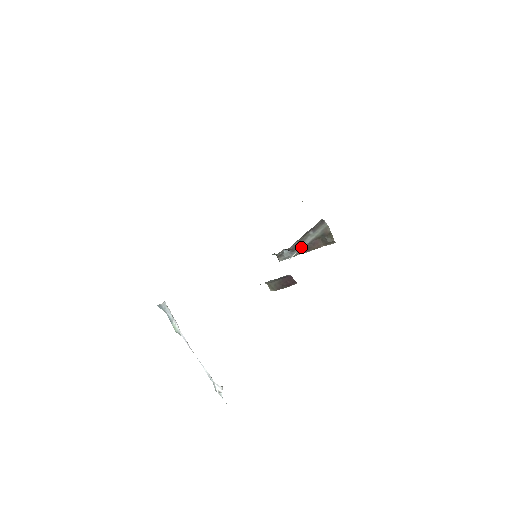
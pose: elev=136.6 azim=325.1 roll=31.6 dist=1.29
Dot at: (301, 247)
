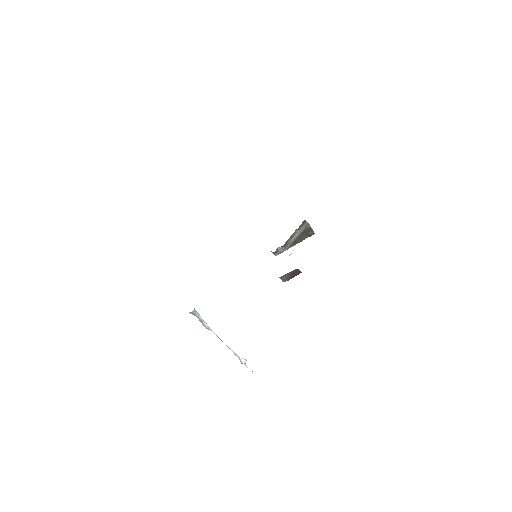
Dot at: (291, 242)
